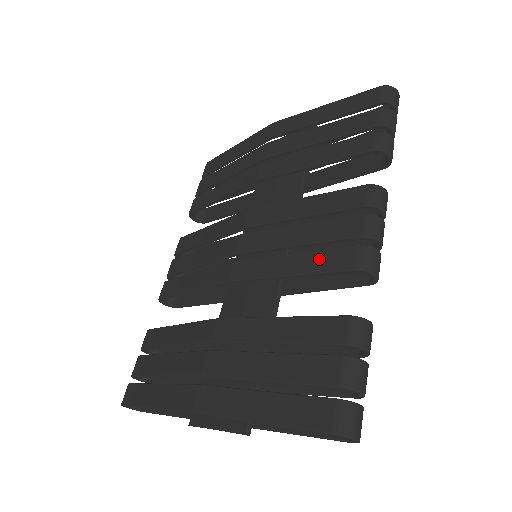
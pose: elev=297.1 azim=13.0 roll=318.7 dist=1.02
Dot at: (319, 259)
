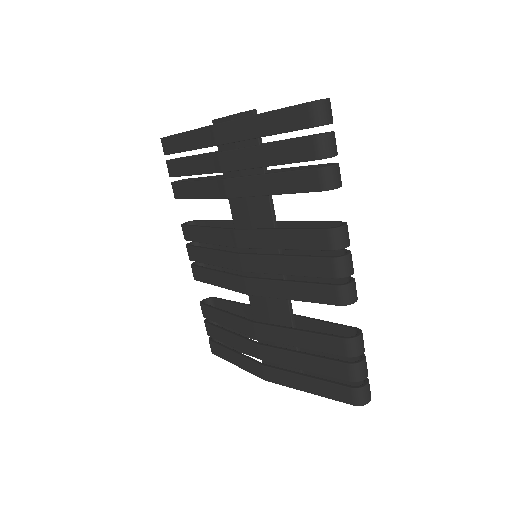
Dot at: (310, 292)
